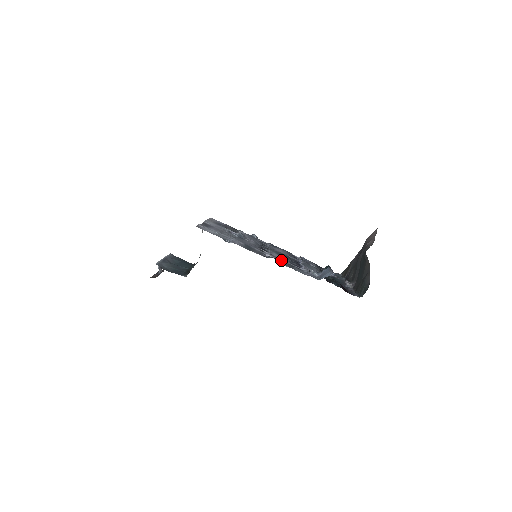
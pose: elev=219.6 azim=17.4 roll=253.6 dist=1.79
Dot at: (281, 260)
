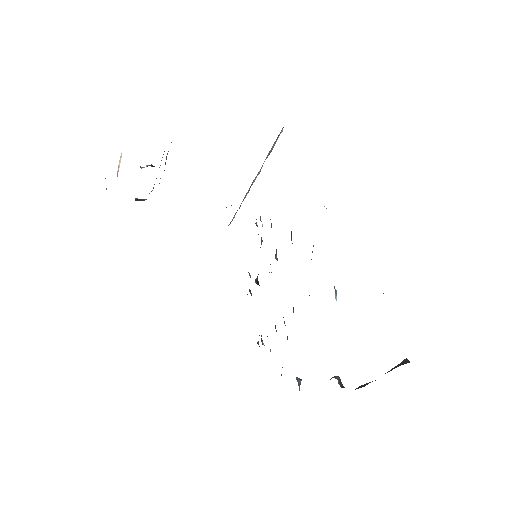
Dot at: occluded
